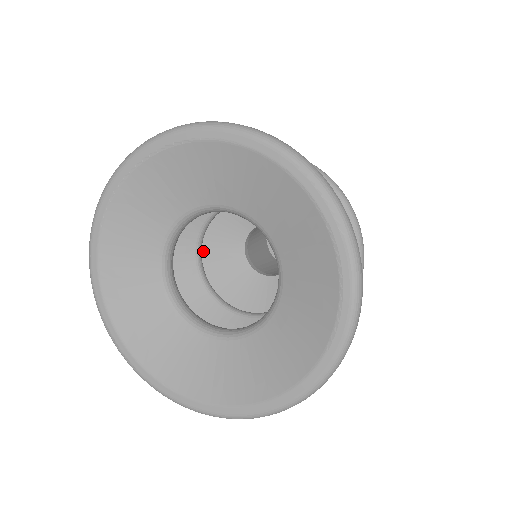
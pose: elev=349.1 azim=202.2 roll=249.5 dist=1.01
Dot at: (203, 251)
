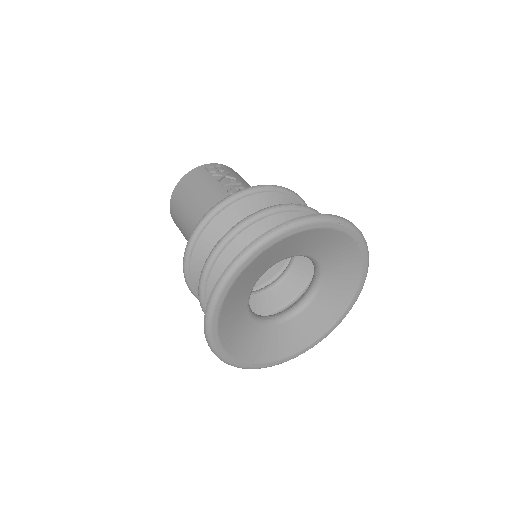
Dot at: occluded
